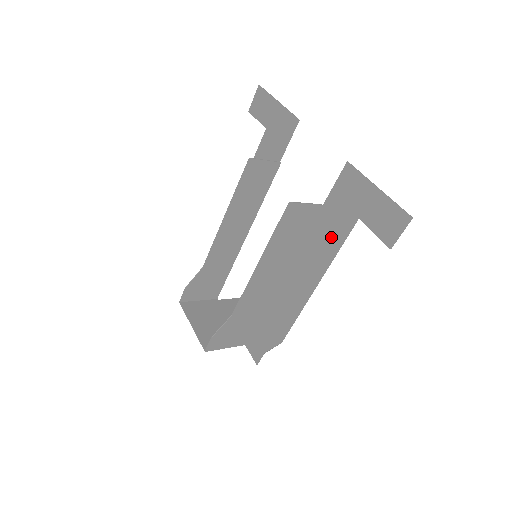
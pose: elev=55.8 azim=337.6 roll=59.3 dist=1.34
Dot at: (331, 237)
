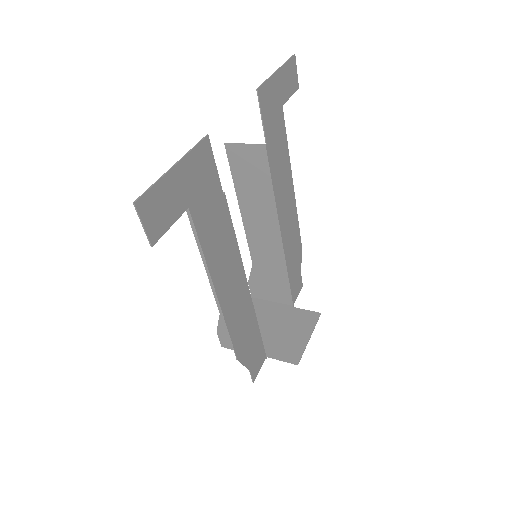
Dot at: (209, 233)
